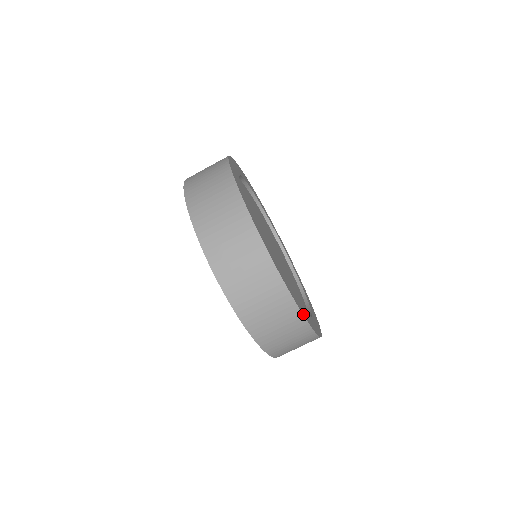
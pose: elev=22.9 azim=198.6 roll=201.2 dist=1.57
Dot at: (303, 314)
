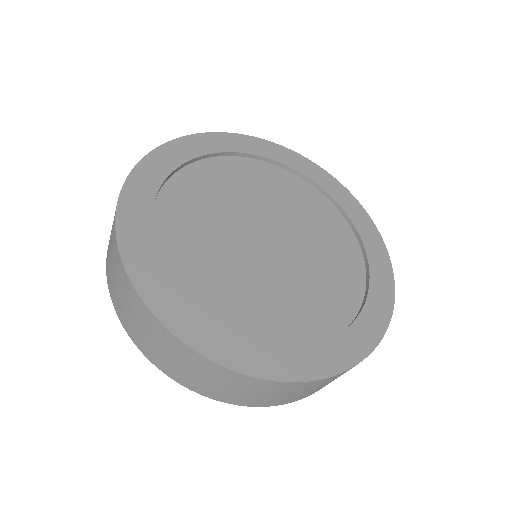
Dot at: (163, 320)
